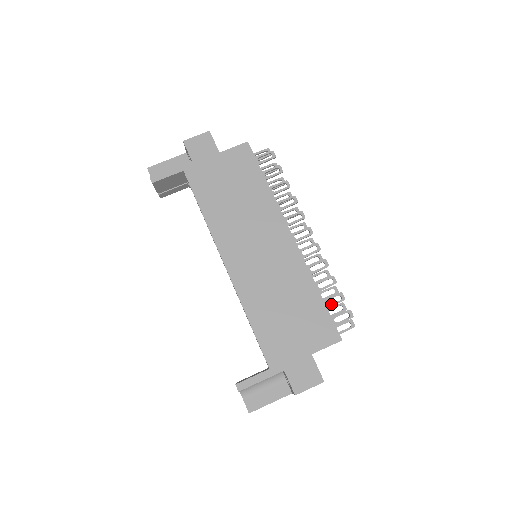
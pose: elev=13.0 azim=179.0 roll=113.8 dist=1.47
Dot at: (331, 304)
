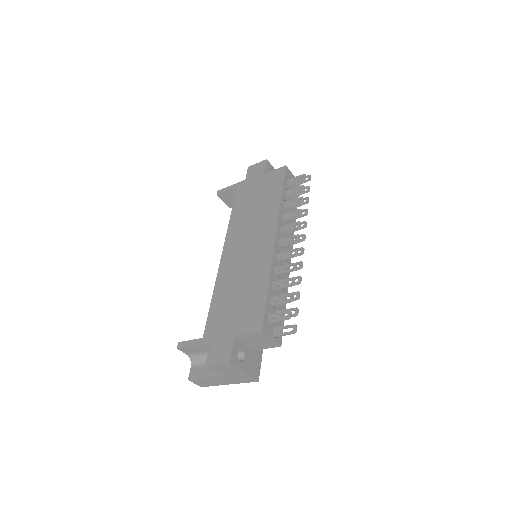
Dot at: (279, 302)
